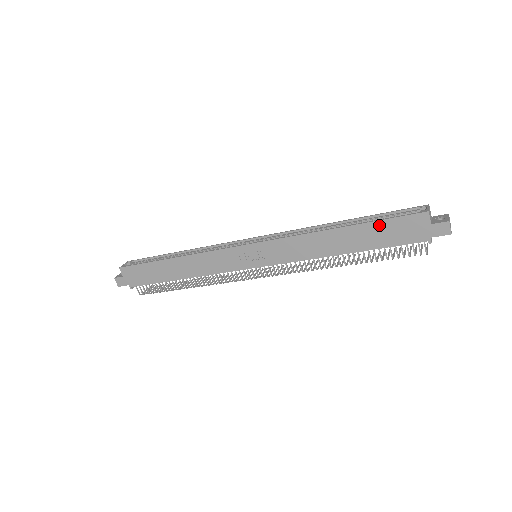
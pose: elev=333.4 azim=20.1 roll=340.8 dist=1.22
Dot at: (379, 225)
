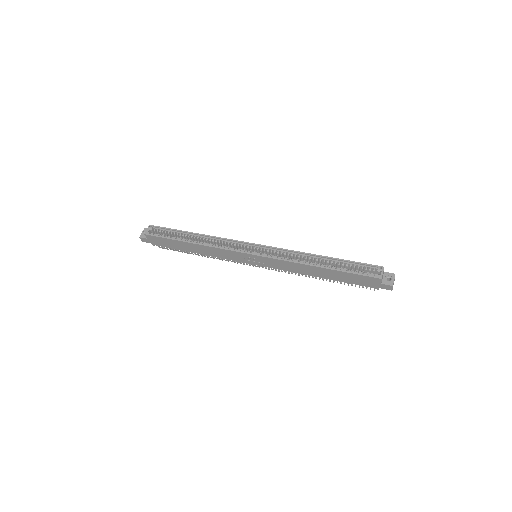
Dot at: (347, 274)
